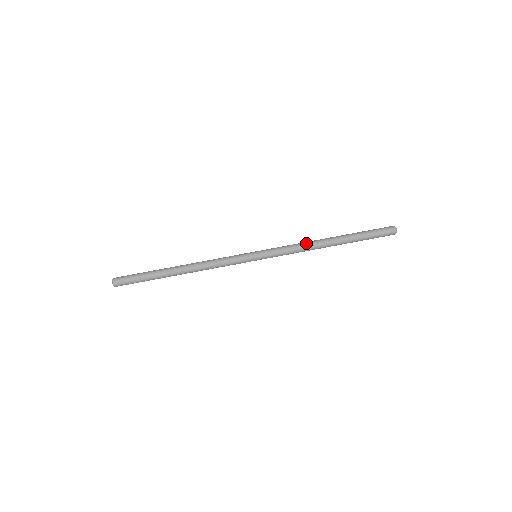
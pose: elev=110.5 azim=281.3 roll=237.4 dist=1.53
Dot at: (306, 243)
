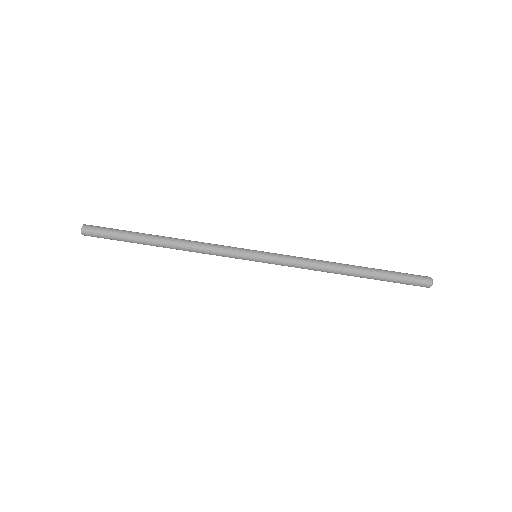
Dot at: (319, 268)
